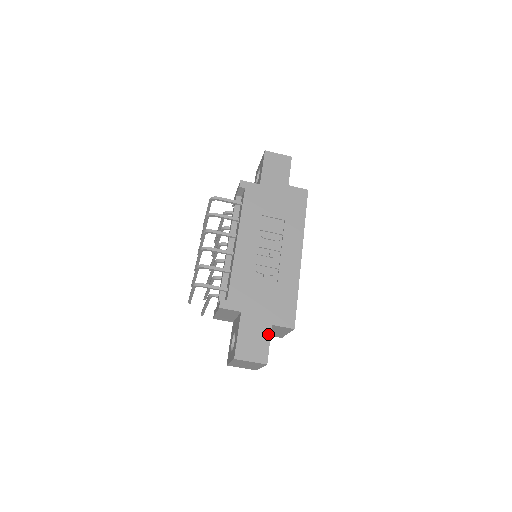
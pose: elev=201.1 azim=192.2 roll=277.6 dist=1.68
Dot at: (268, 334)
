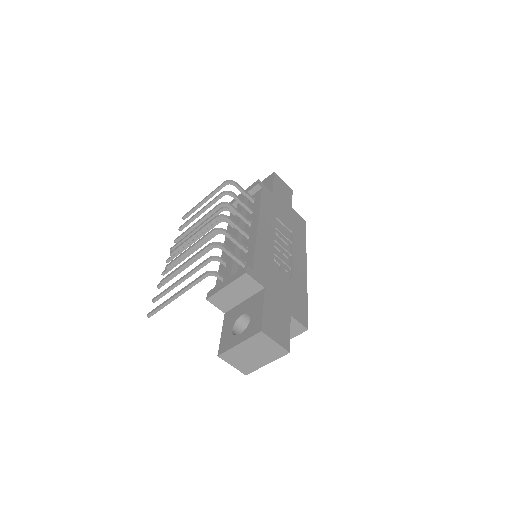
Dot at: (288, 322)
